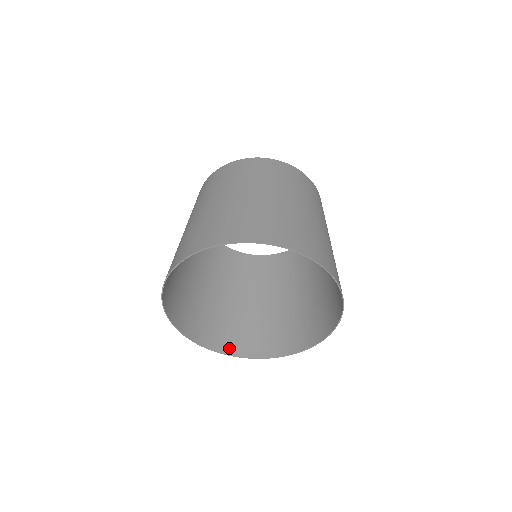
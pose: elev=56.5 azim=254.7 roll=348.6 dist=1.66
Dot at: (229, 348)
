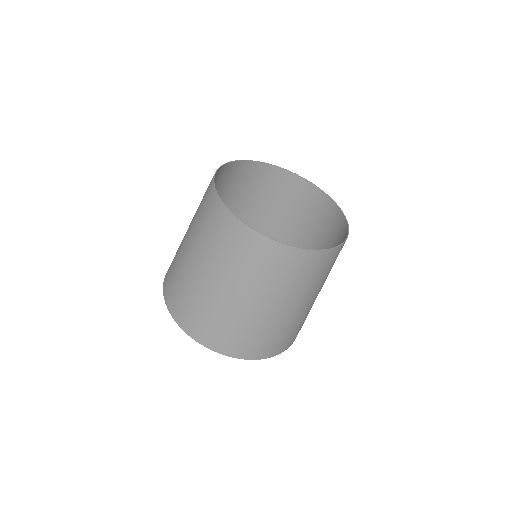
Dot at: occluded
